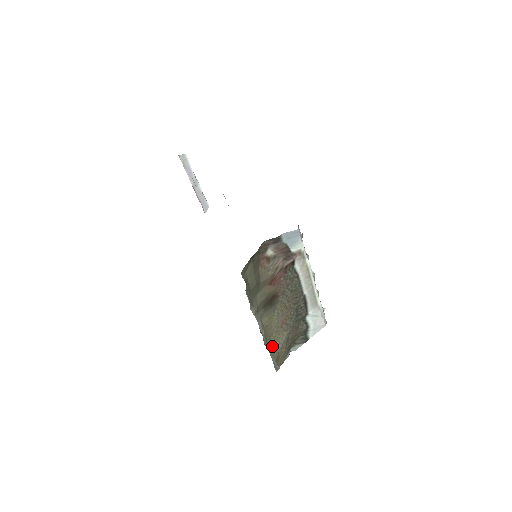
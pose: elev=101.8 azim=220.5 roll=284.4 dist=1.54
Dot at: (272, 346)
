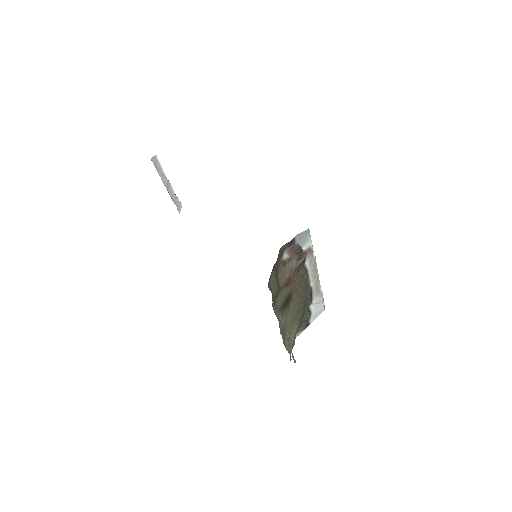
Dot at: (287, 342)
